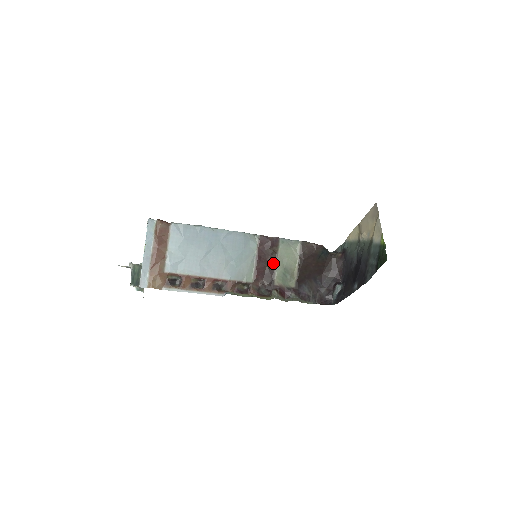
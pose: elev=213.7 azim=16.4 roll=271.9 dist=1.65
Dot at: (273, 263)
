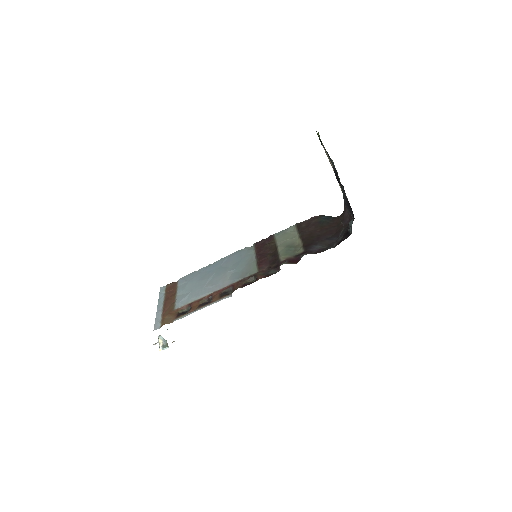
Dot at: (275, 251)
